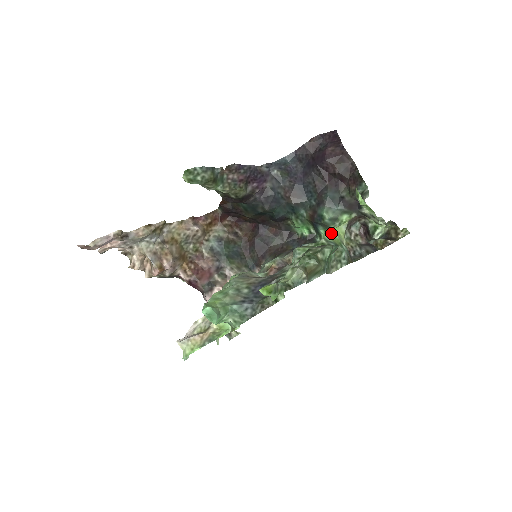
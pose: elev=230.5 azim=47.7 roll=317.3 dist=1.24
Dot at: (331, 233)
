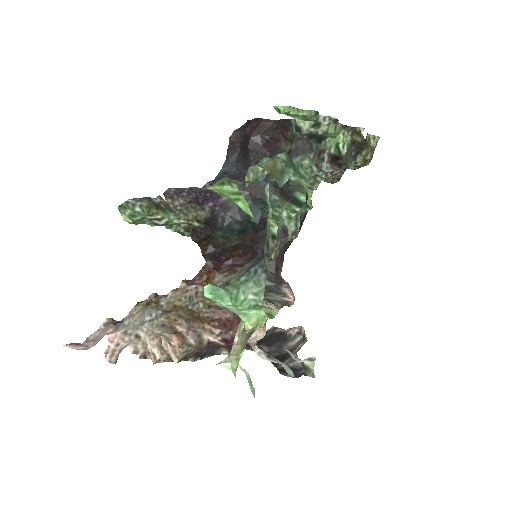
Dot at: (303, 181)
